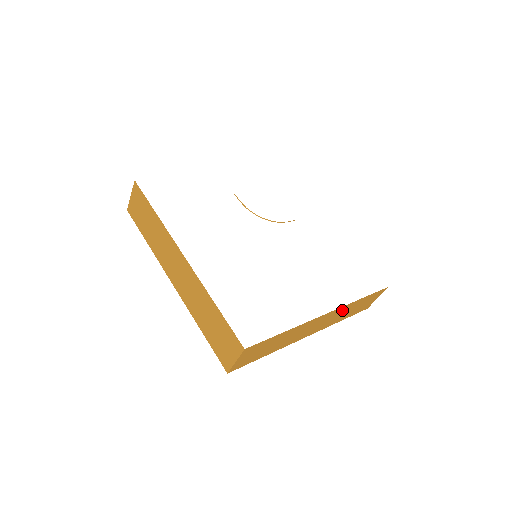
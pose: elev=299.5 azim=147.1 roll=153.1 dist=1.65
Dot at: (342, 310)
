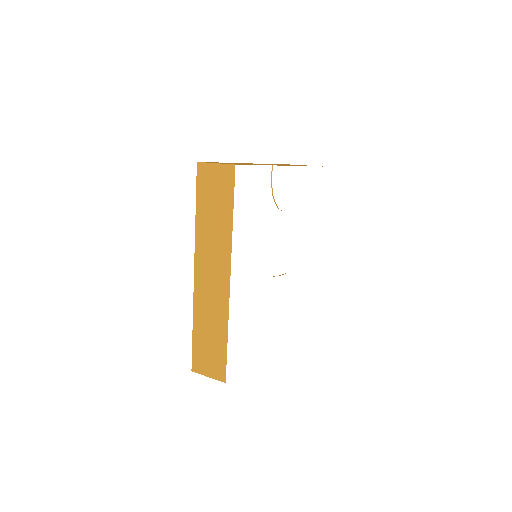
Dot at: occluded
